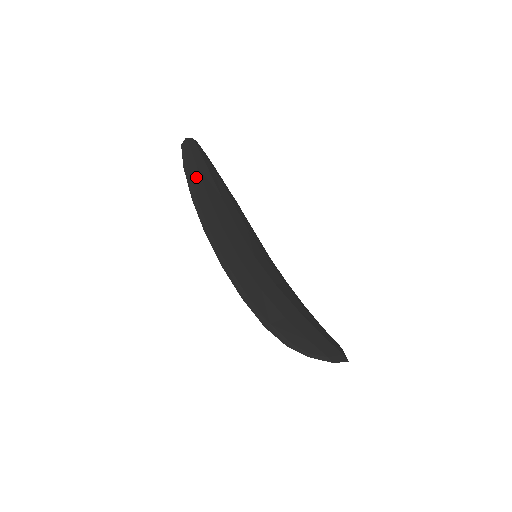
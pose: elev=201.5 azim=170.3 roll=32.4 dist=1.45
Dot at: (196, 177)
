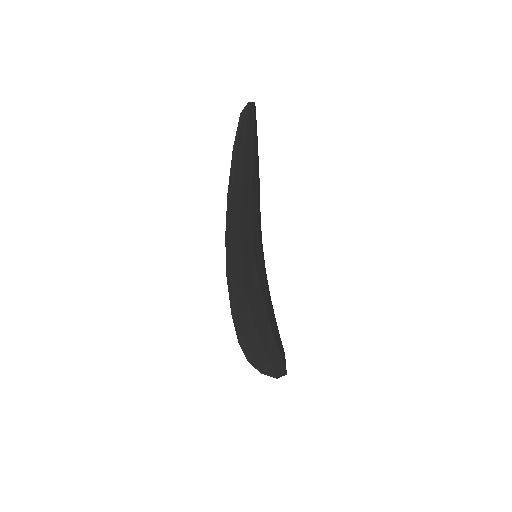
Dot at: (240, 163)
